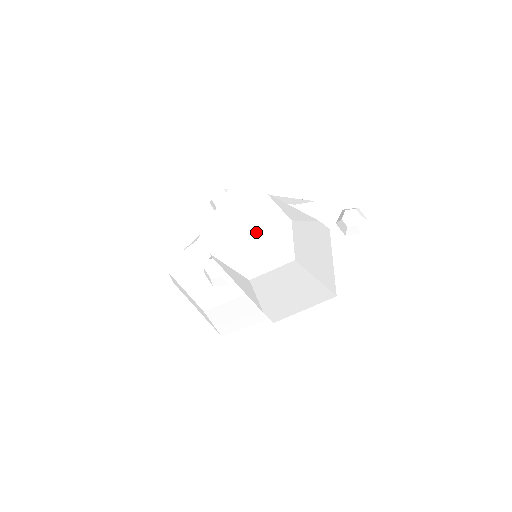
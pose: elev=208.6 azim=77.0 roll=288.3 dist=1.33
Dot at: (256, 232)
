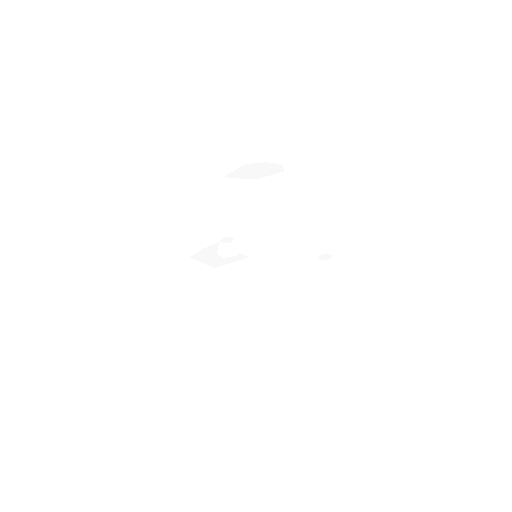
Dot at: (261, 170)
